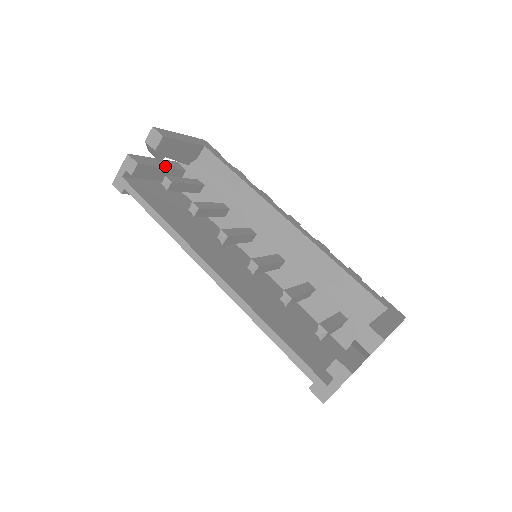
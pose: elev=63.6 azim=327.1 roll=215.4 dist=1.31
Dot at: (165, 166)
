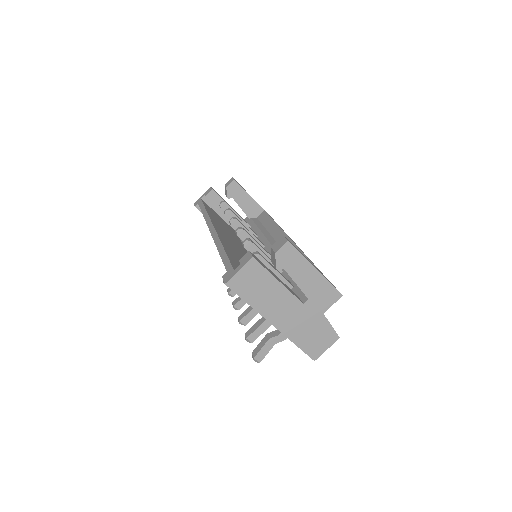
Dot at: occluded
